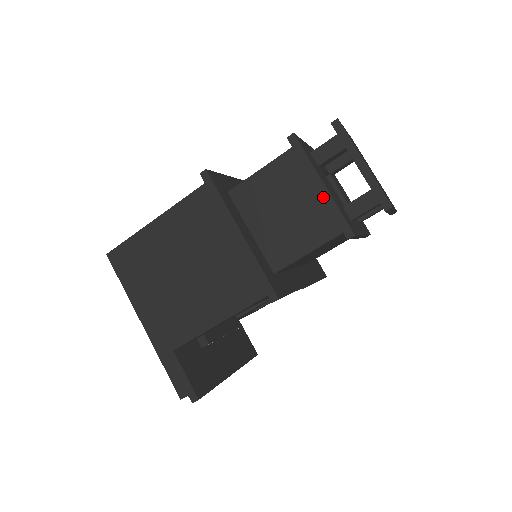
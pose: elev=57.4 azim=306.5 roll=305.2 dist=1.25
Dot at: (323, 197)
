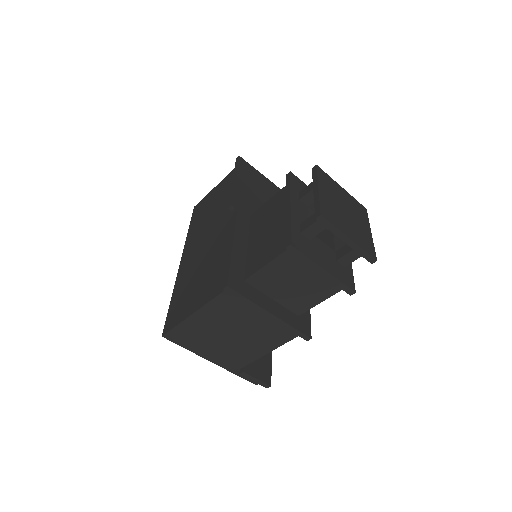
Dot at: (326, 277)
